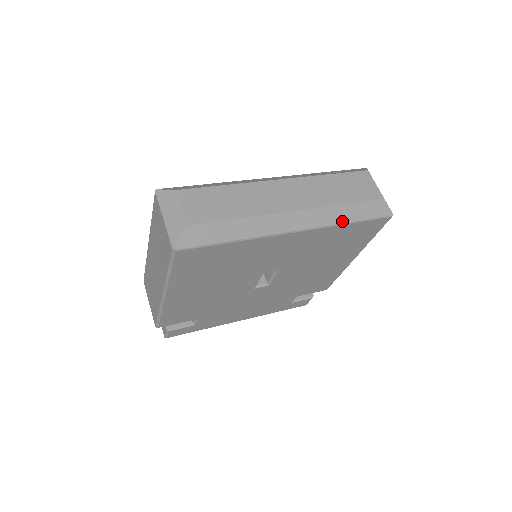
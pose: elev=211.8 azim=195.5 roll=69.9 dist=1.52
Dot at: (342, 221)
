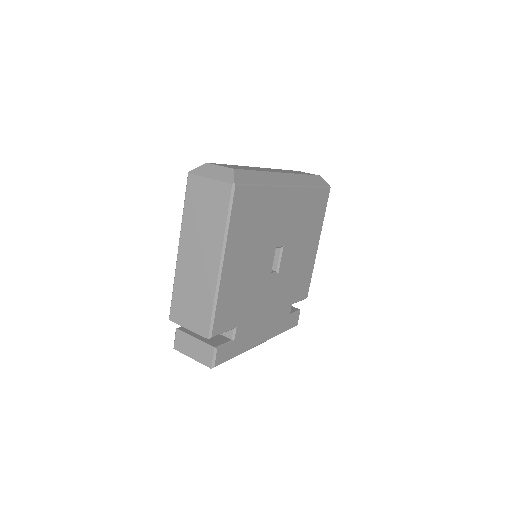
Dot at: (309, 185)
